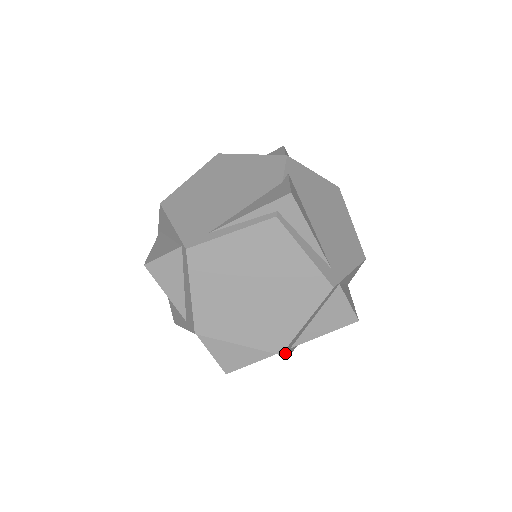
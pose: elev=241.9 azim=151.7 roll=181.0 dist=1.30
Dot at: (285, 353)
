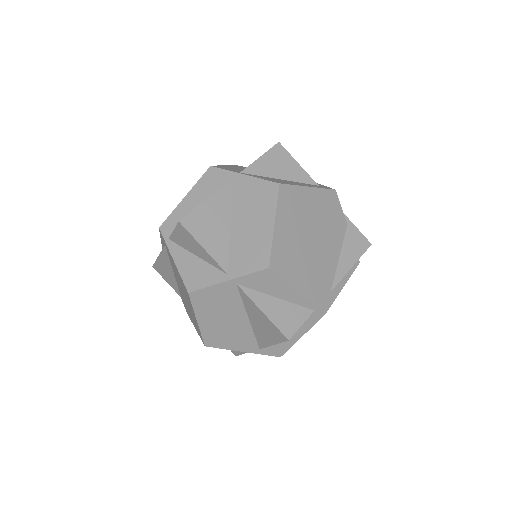
Dot at: occluded
